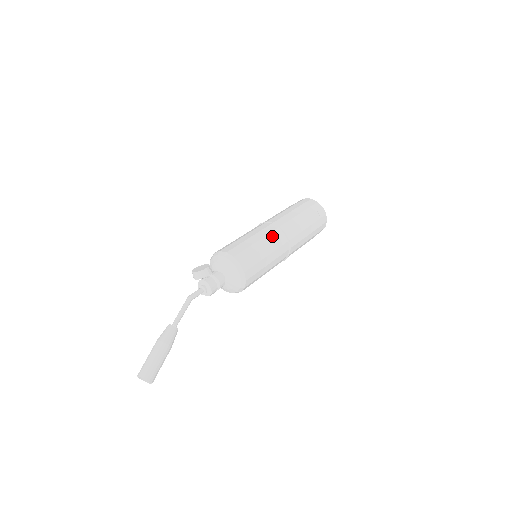
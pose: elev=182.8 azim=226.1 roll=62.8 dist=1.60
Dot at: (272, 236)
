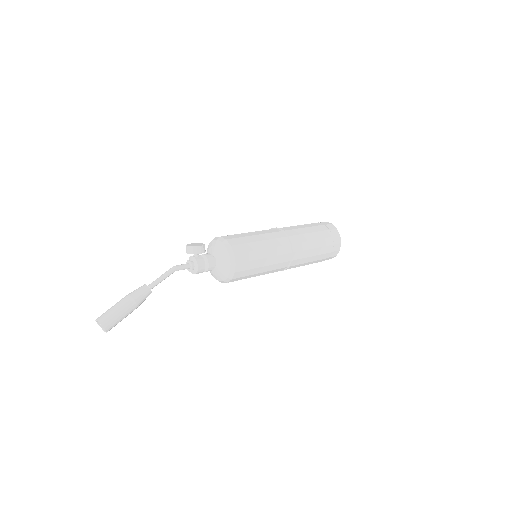
Dot at: (277, 242)
